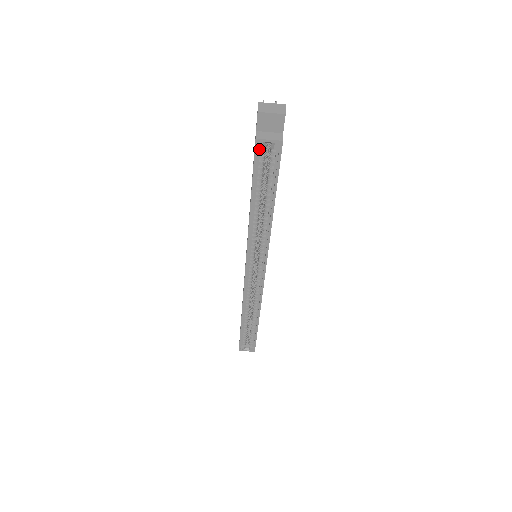
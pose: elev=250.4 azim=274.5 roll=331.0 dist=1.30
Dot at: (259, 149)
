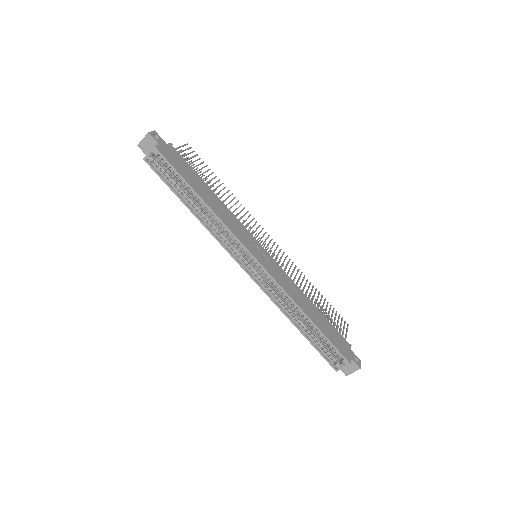
Dot at: (153, 164)
